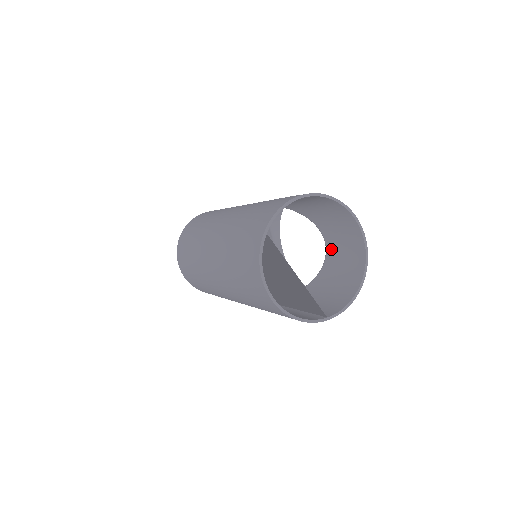
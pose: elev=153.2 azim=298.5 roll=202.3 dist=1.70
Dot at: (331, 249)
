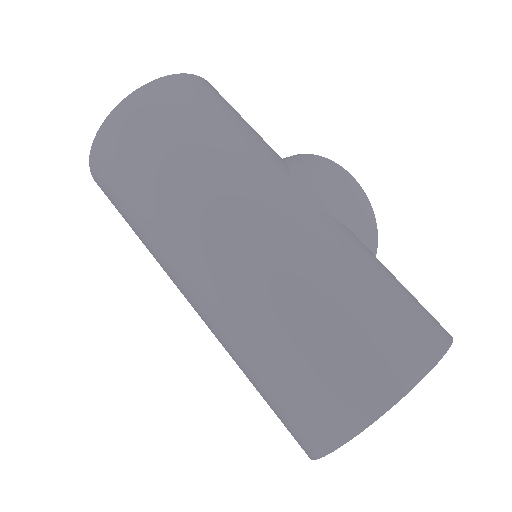
Dot at: occluded
